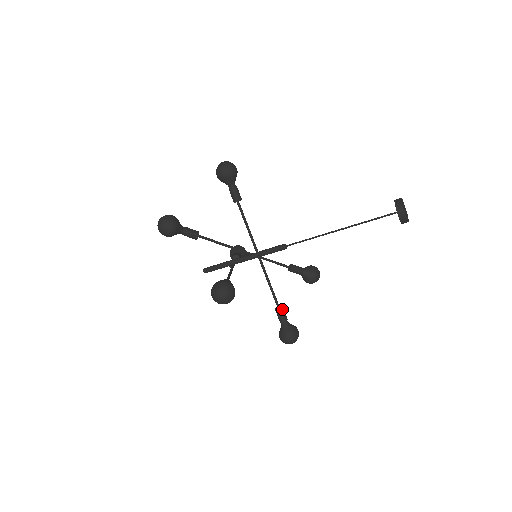
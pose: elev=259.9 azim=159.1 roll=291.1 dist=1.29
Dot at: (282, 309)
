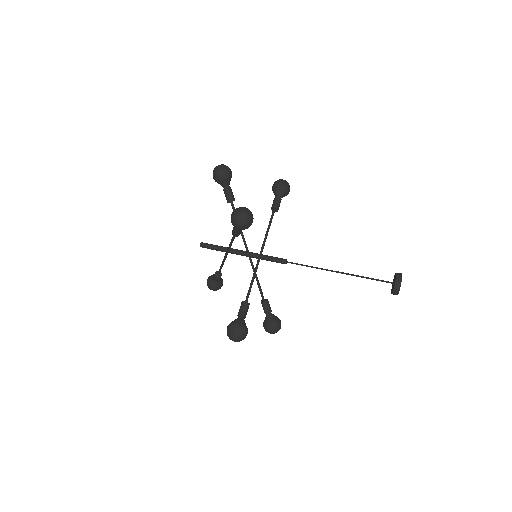
Dot at: (249, 304)
